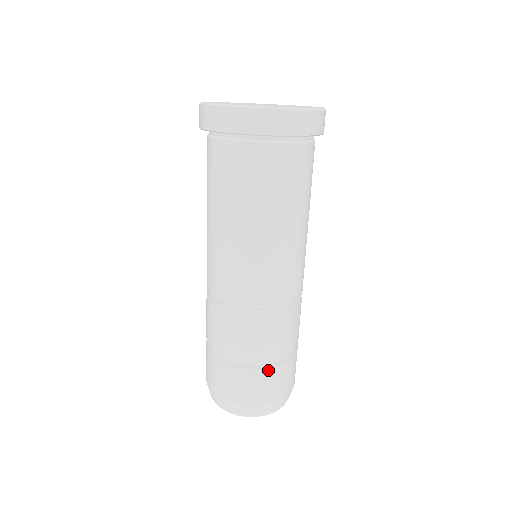
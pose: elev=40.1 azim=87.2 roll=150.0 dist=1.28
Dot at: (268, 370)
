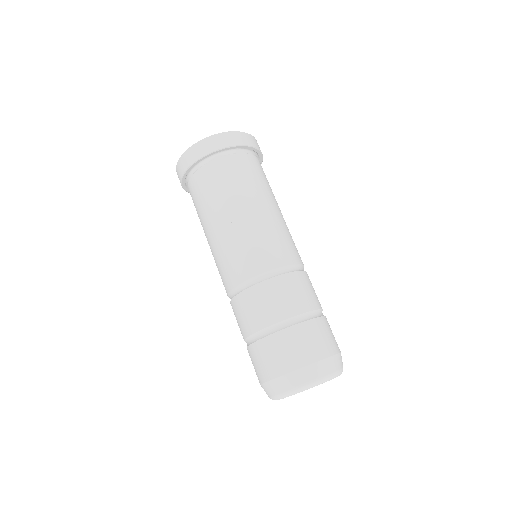
Dot at: (264, 340)
